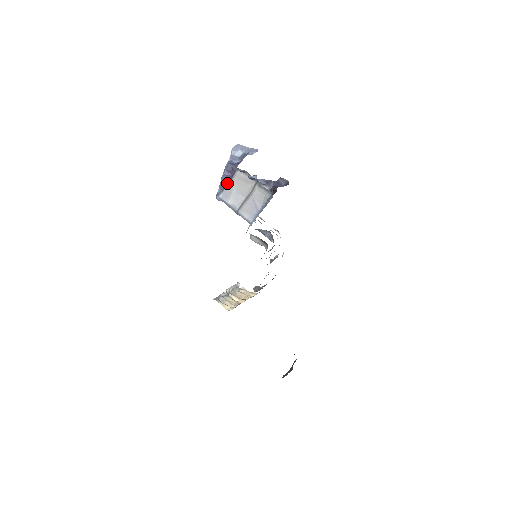
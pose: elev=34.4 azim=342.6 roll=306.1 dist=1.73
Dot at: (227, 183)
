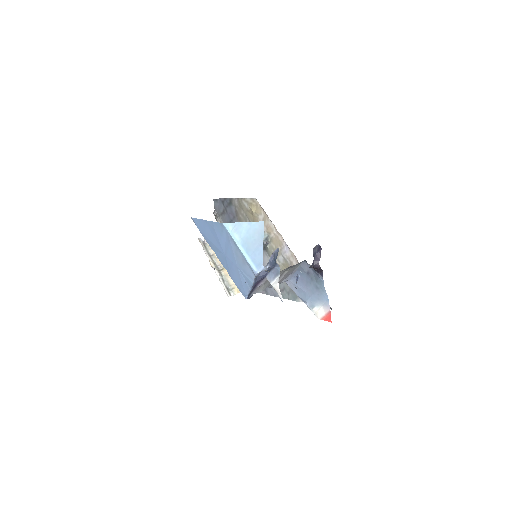
Dot at: (255, 287)
